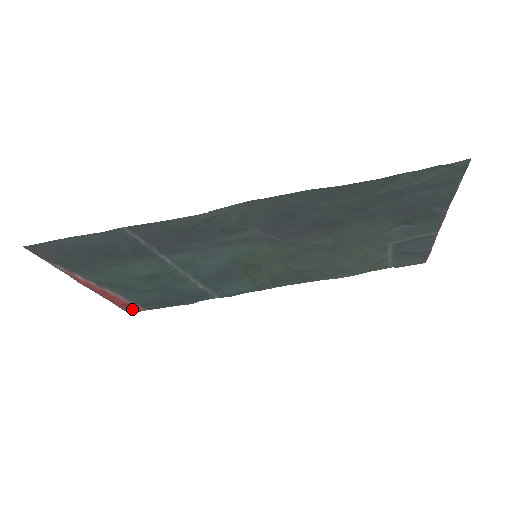
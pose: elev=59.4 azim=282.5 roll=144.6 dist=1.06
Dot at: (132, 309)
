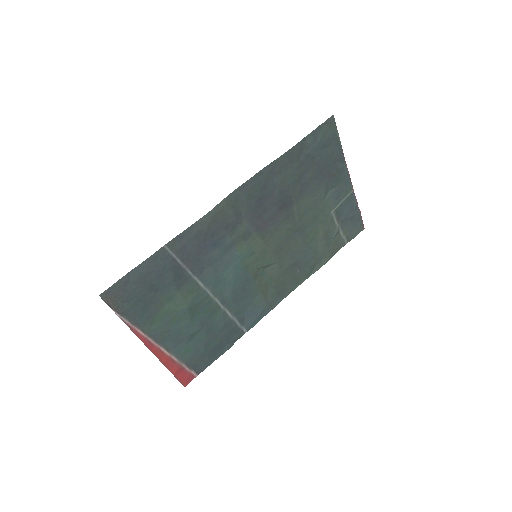
Dot at: (186, 378)
